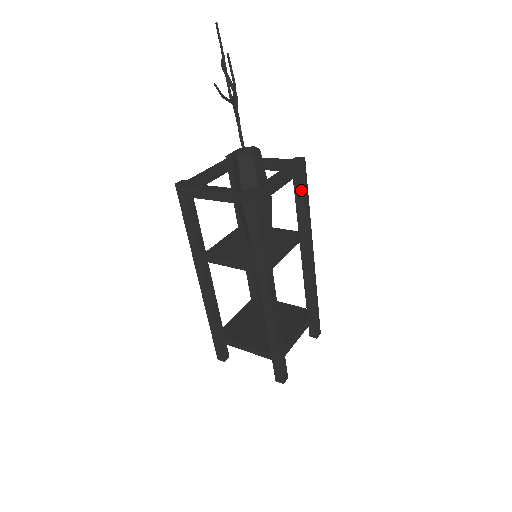
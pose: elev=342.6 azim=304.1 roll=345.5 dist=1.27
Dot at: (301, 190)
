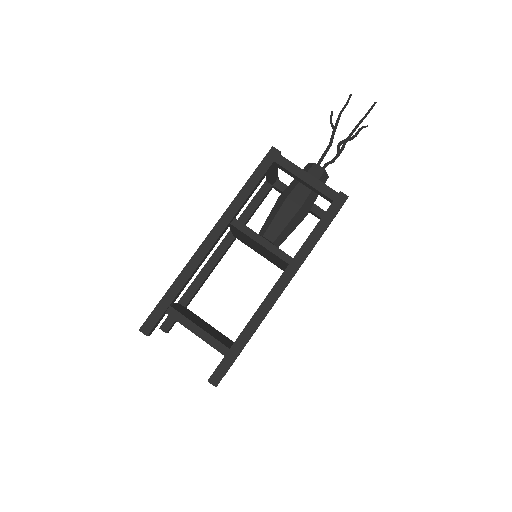
Dot at: (323, 216)
